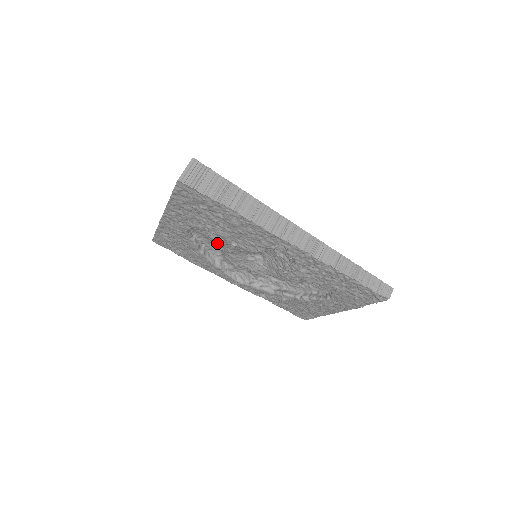
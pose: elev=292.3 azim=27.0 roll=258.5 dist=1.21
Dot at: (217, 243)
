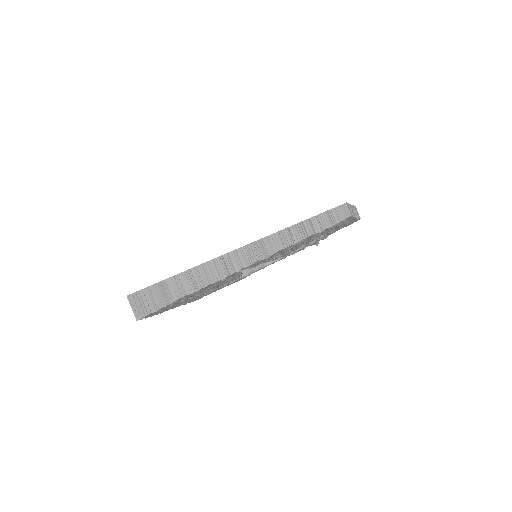
Dot at: occluded
